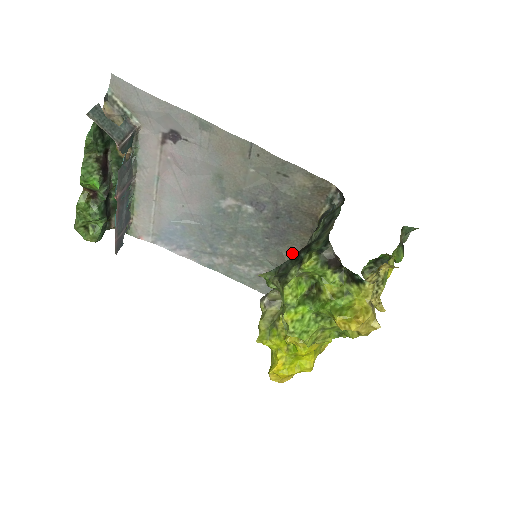
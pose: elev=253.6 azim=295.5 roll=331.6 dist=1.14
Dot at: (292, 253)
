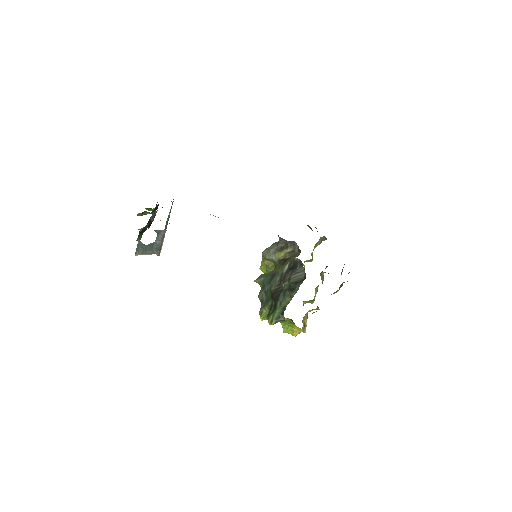
Dot at: (284, 239)
